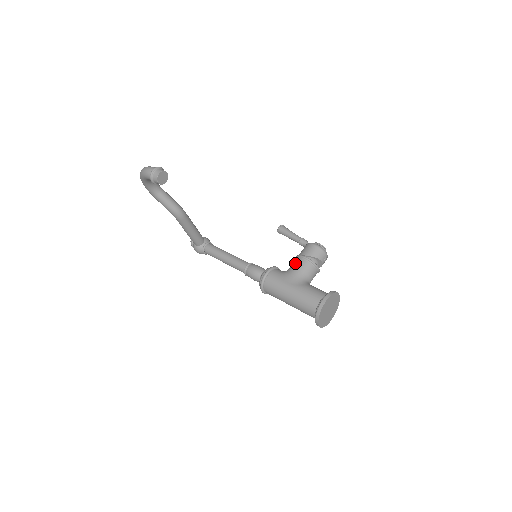
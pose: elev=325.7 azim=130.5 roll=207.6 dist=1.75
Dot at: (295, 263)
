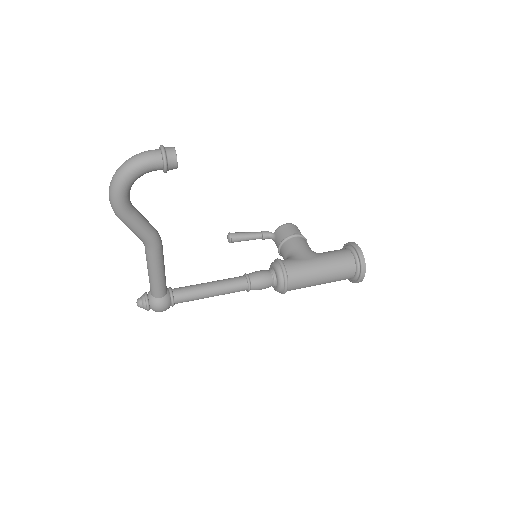
Dot at: (292, 244)
